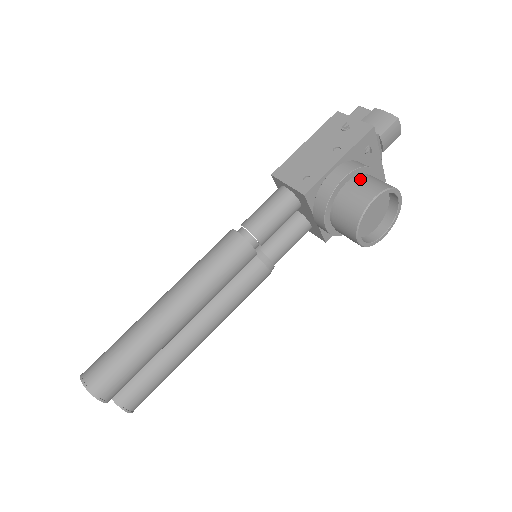
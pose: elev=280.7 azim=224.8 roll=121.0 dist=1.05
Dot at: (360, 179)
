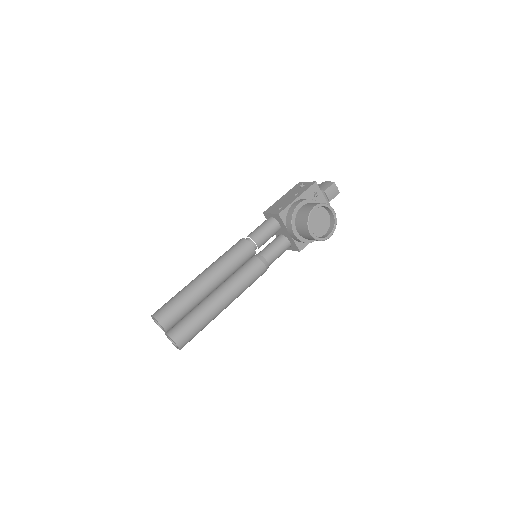
Dot at: (309, 203)
